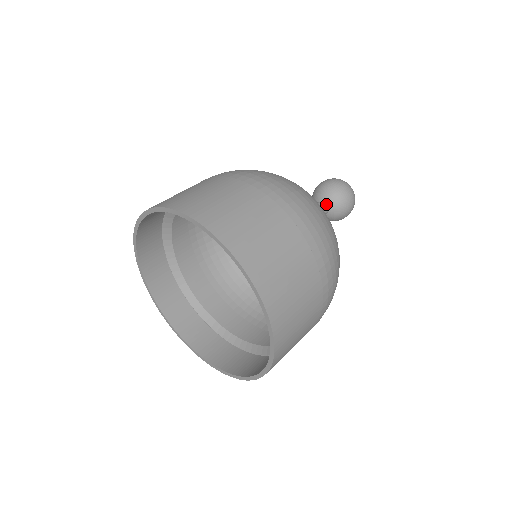
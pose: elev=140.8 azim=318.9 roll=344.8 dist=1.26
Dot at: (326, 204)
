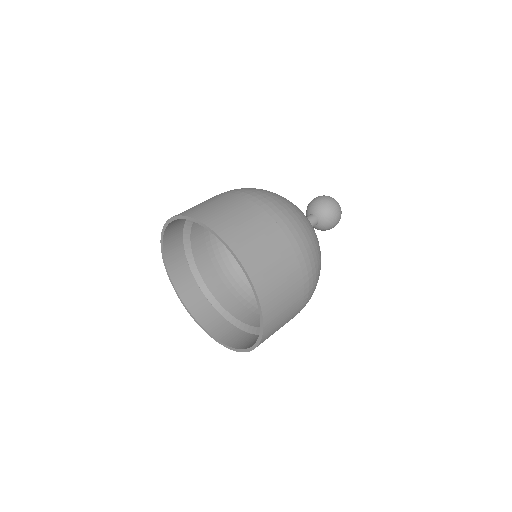
Dot at: (317, 217)
